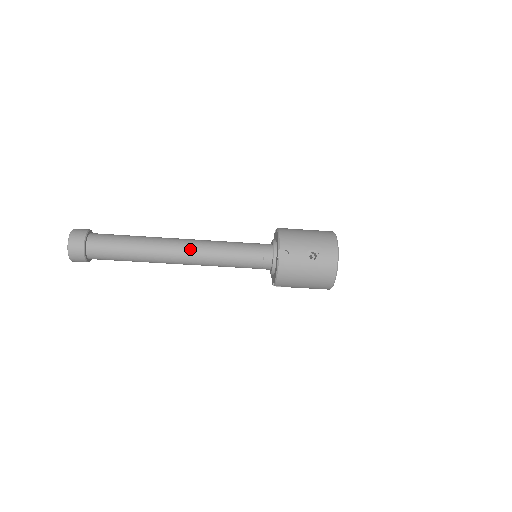
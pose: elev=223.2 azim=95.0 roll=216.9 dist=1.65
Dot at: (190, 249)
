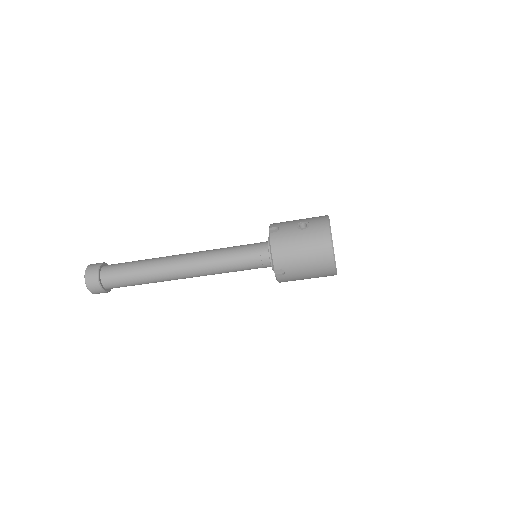
Dot at: (191, 255)
